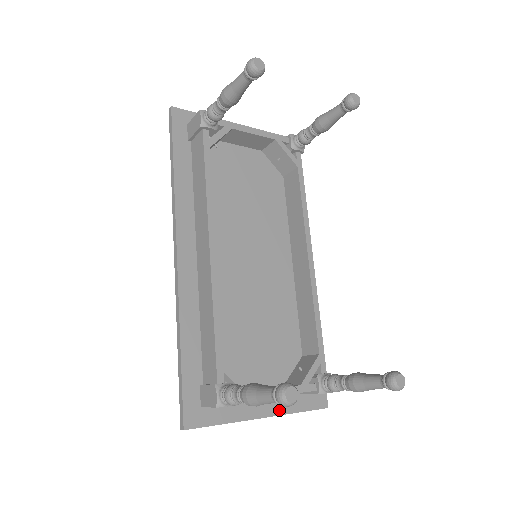
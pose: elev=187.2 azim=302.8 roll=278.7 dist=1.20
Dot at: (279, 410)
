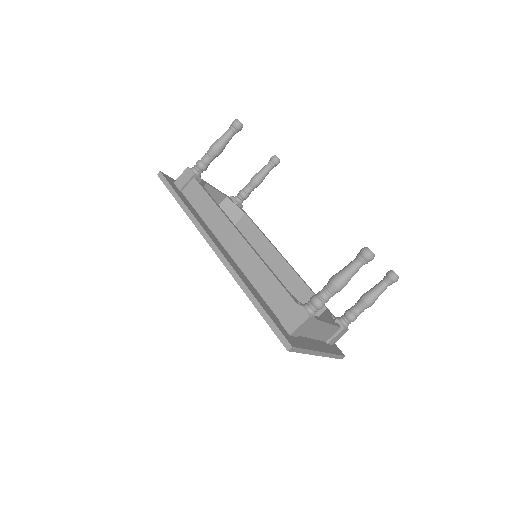
Dot at: (325, 350)
